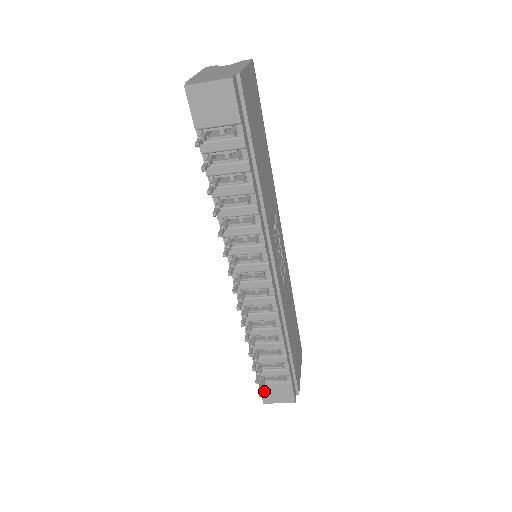
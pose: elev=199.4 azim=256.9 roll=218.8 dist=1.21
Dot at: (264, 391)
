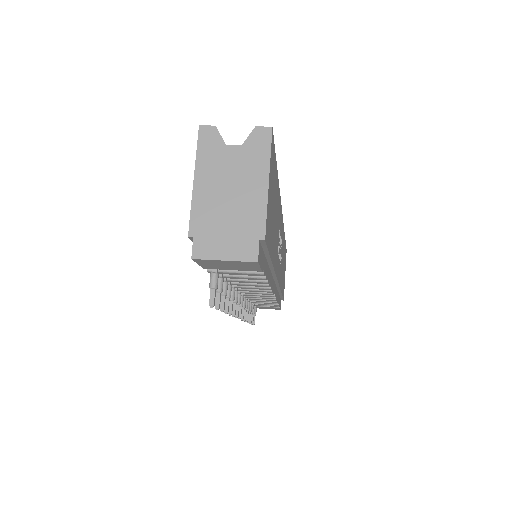
Dot at: occluded
